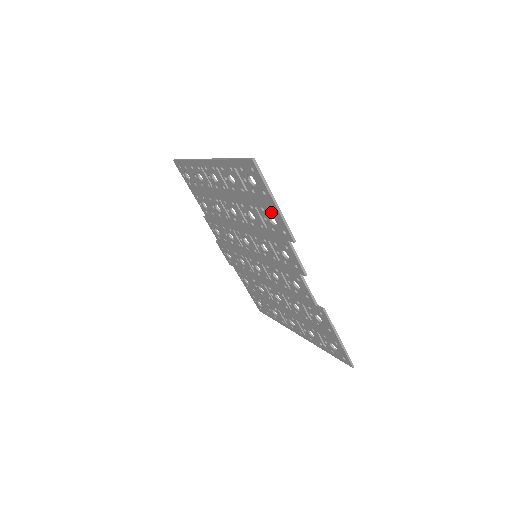
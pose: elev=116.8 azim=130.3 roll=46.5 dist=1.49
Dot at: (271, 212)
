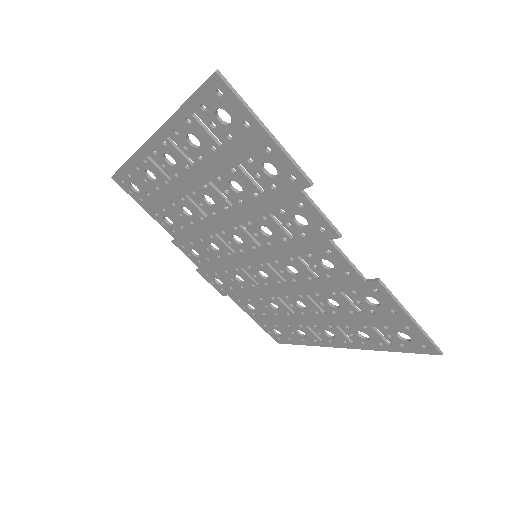
Dot at: (264, 155)
